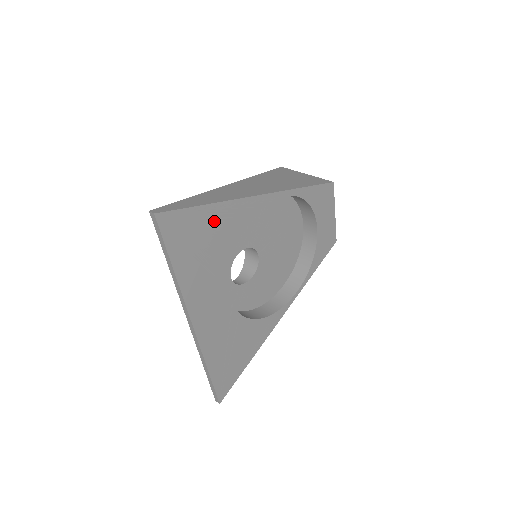
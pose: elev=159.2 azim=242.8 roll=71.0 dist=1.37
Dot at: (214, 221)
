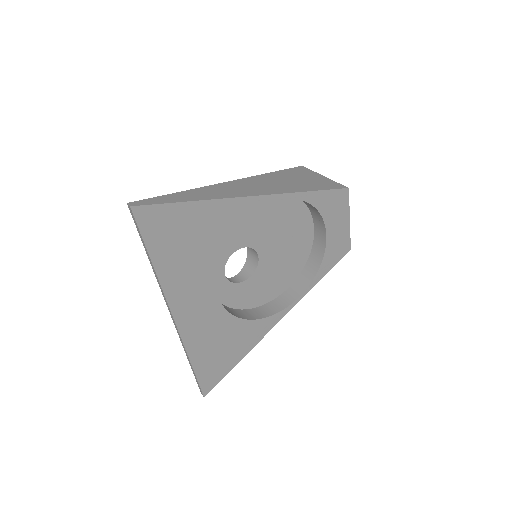
Dot at: (200, 218)
